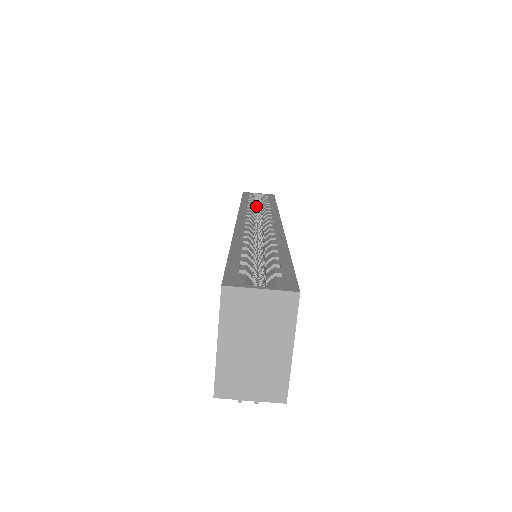
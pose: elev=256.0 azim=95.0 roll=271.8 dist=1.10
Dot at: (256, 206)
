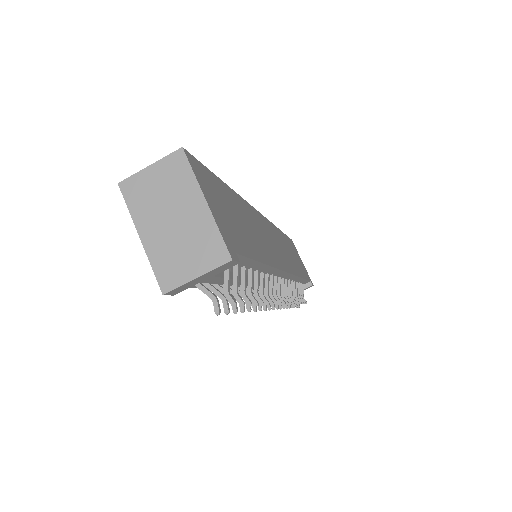
Dot at: occluded
